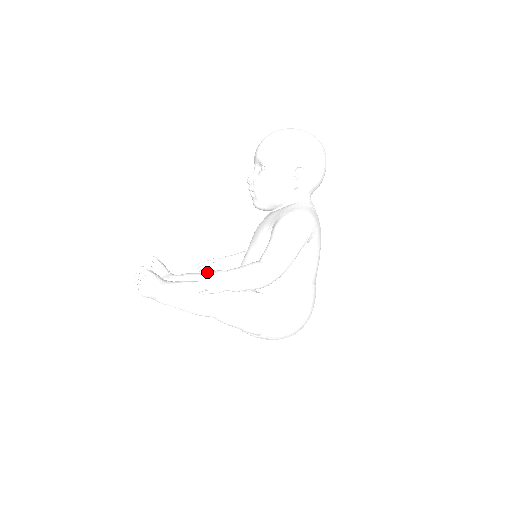
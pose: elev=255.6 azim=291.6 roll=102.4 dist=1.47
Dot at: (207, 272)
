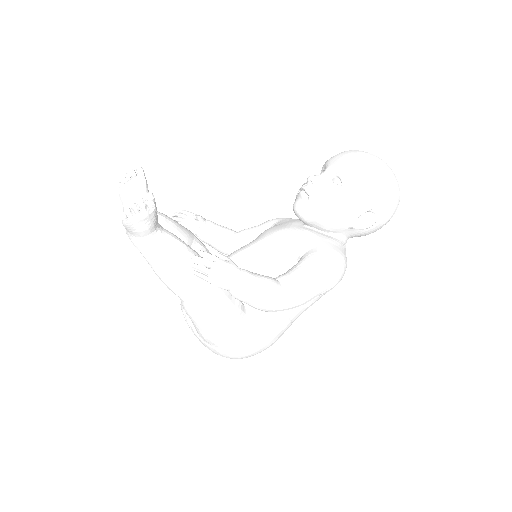
Dot at: occluded
